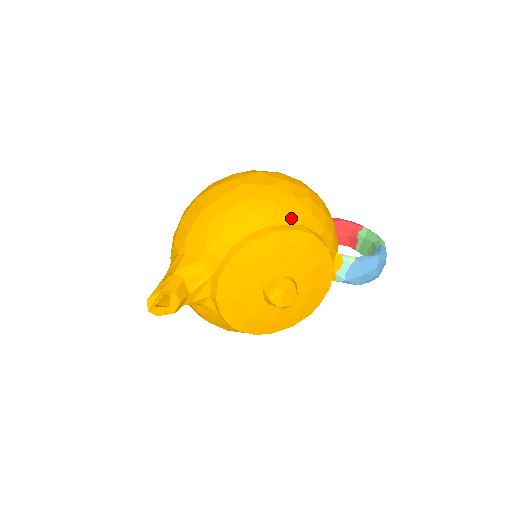
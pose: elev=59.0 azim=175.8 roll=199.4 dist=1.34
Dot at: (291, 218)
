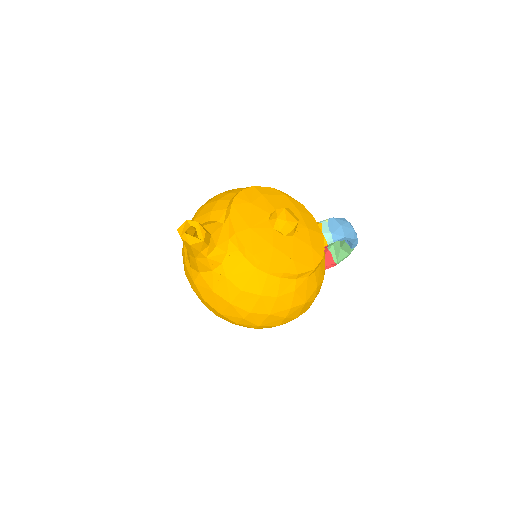
Dot at: occluded
